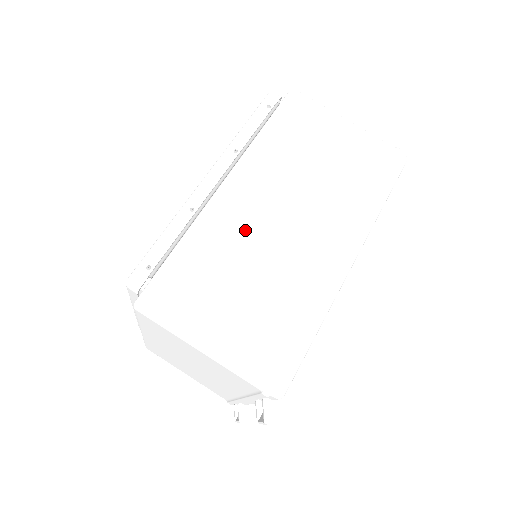
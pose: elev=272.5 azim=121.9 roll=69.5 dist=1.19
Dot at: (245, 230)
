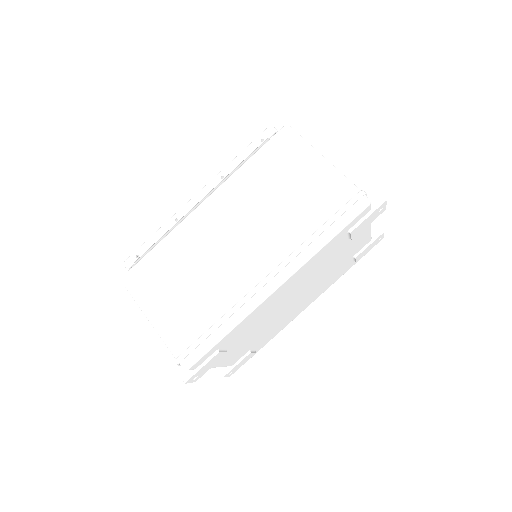
Dot at: (203, 243)
